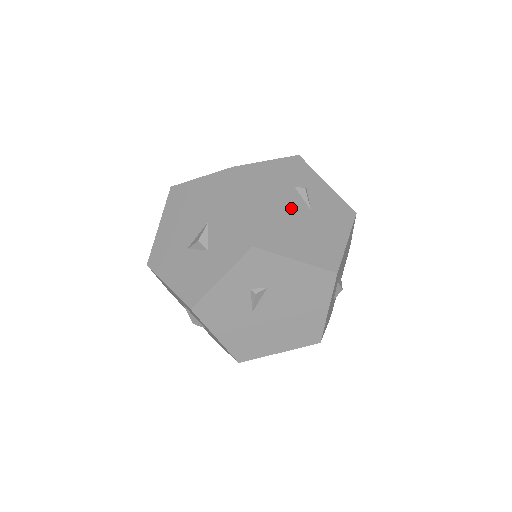
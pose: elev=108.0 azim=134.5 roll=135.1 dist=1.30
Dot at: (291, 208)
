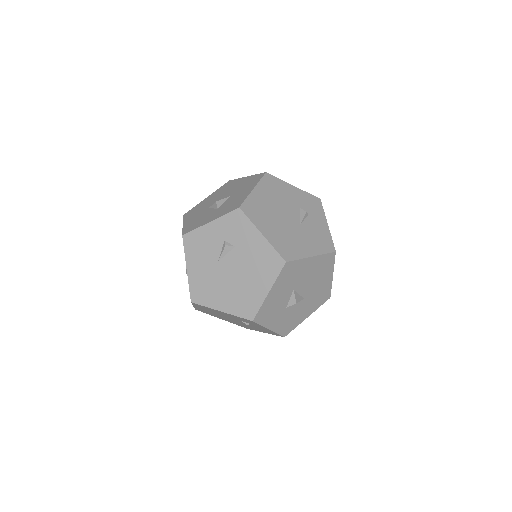
Dot at: (286, 213)
